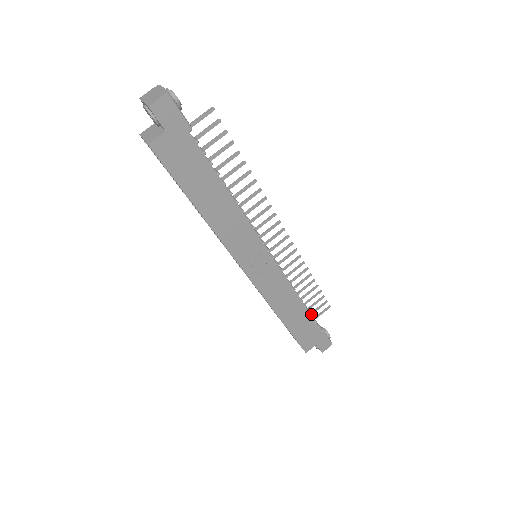
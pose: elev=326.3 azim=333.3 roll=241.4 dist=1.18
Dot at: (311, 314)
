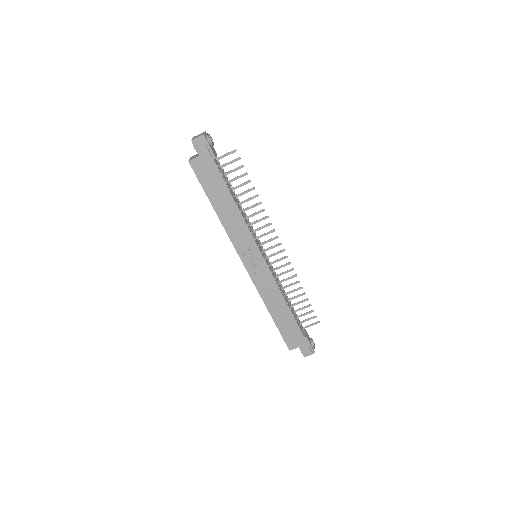
Dot at: occluded
